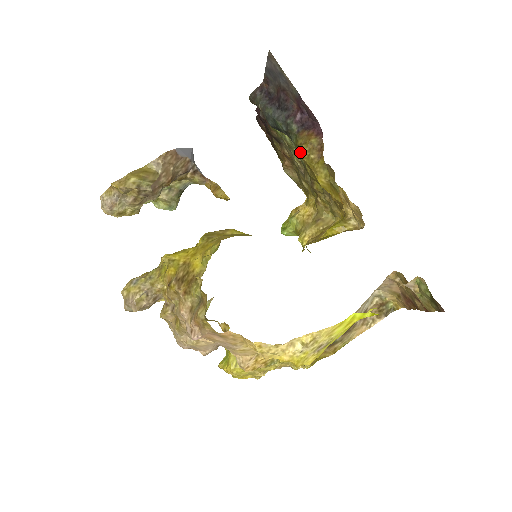
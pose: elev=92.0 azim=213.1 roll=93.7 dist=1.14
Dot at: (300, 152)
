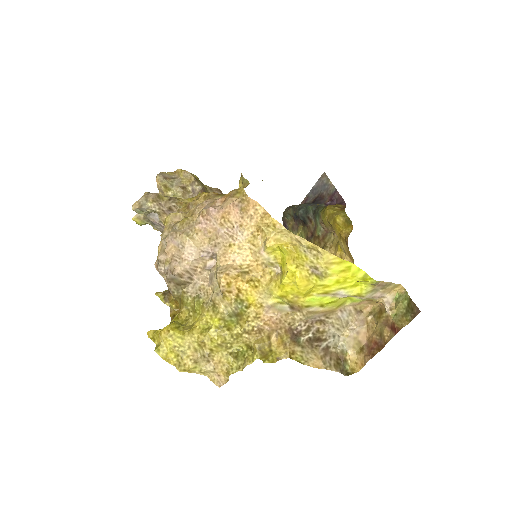
Dot at: (328, 207)
